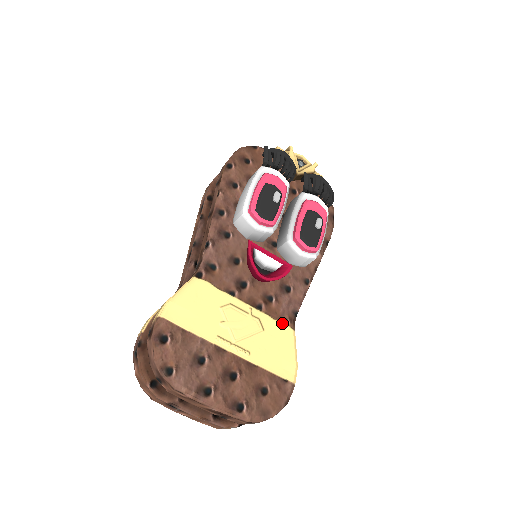
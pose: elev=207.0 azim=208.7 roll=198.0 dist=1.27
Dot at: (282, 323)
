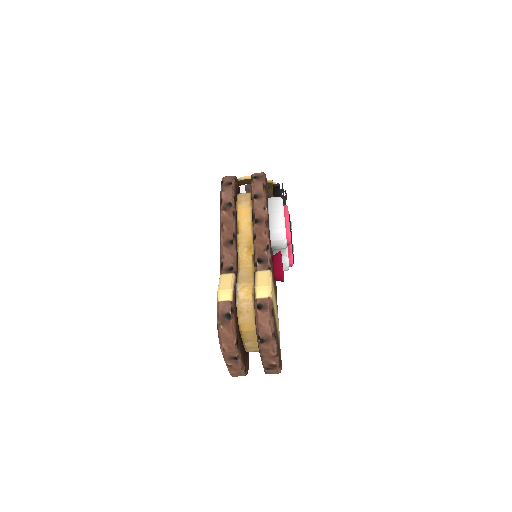
Dot at: (277, 310)
